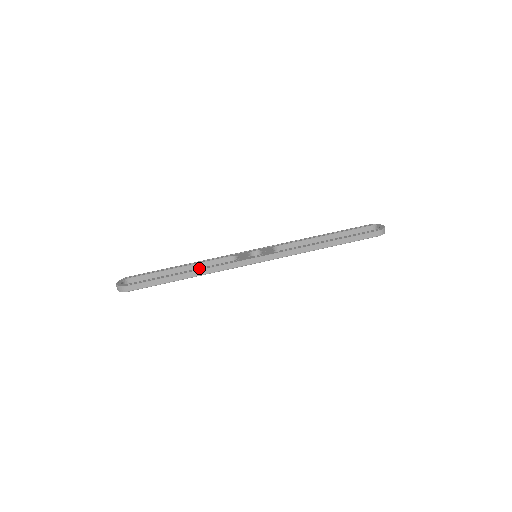
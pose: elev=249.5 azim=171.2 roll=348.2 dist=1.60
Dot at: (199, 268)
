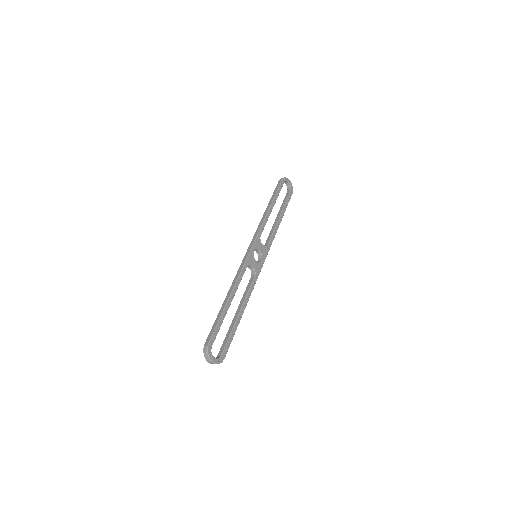
Dot at: (246, 300)
